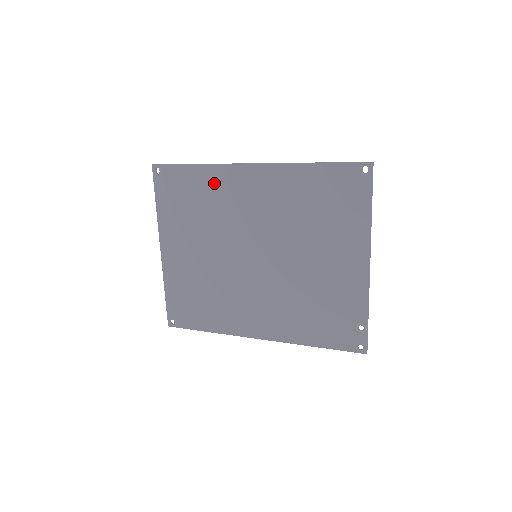
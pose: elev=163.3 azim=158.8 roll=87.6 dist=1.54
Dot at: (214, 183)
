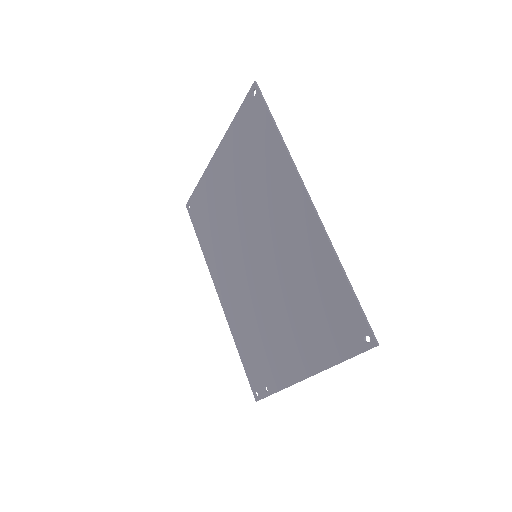
Dot at: (276, 167)
